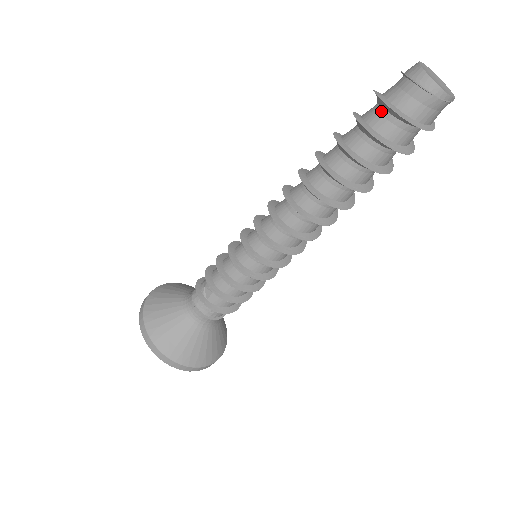
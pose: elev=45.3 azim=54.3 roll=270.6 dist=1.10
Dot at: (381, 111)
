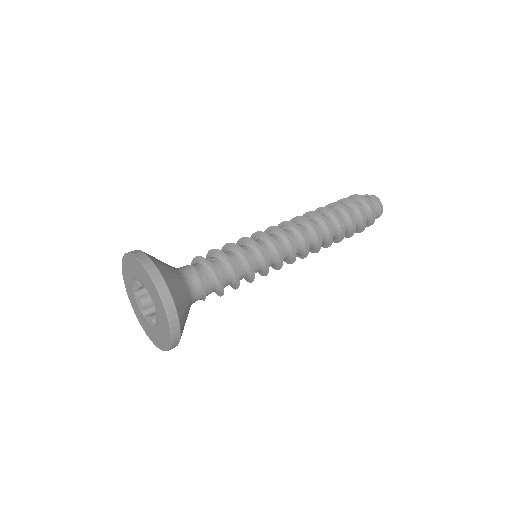
Dot at: occluded
